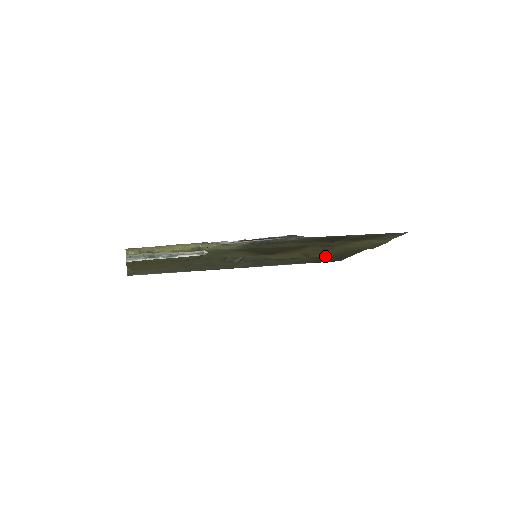
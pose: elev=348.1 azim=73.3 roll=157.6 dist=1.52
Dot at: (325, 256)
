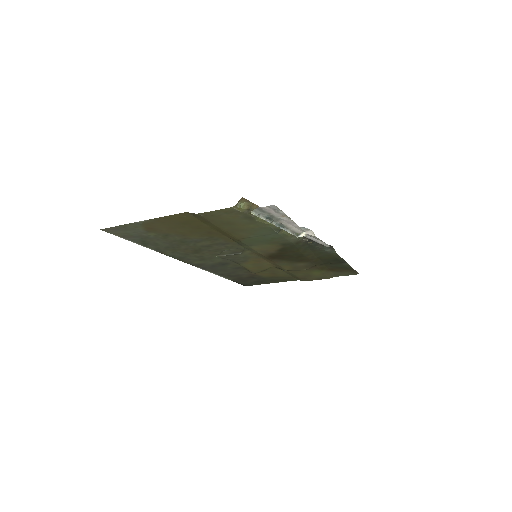
Dot at: (262, 277)
